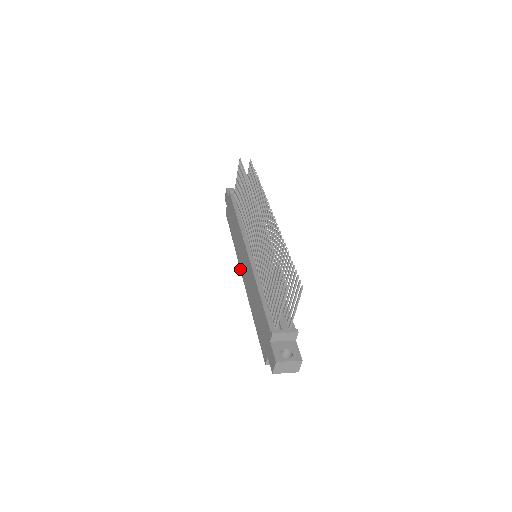
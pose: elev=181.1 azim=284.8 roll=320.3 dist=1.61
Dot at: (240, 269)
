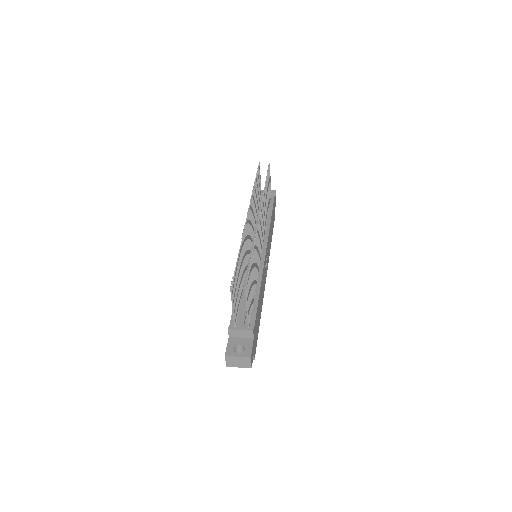
Dot at: occluded
